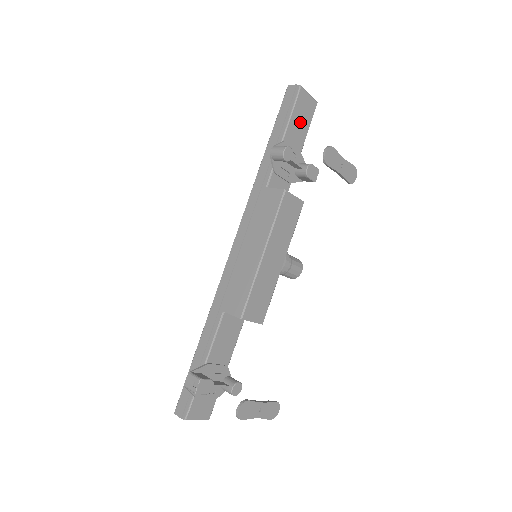
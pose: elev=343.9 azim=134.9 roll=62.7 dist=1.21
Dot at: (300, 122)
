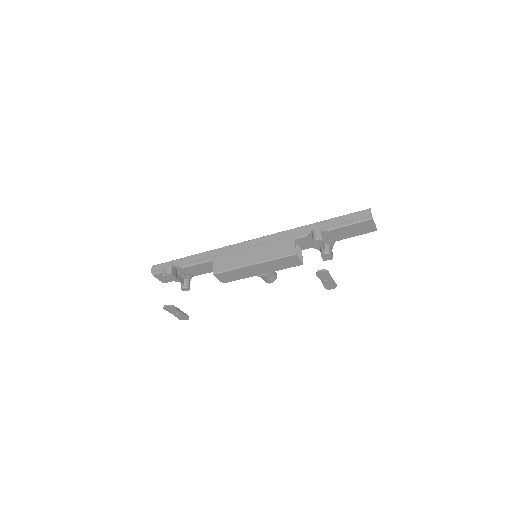
Dot at: (352, 231)
